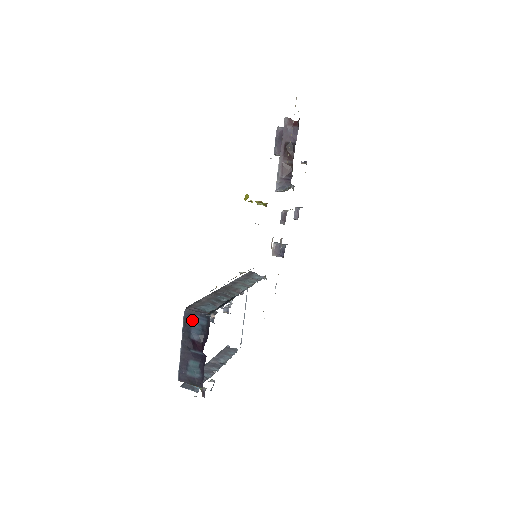
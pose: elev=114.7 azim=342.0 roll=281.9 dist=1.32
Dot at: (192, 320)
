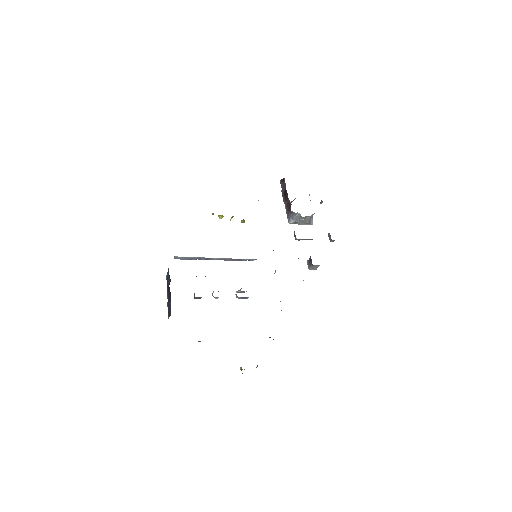
Dot at: (167, 277)
